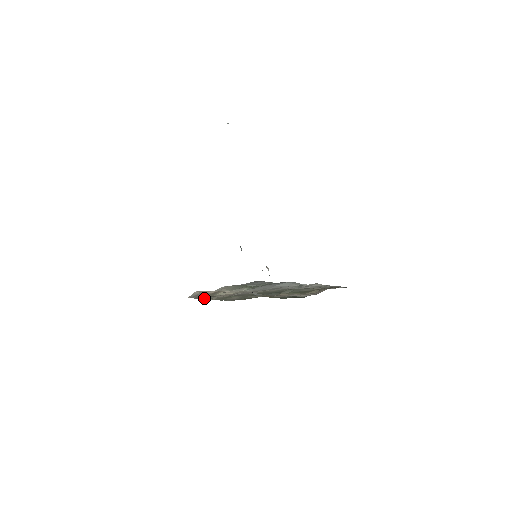
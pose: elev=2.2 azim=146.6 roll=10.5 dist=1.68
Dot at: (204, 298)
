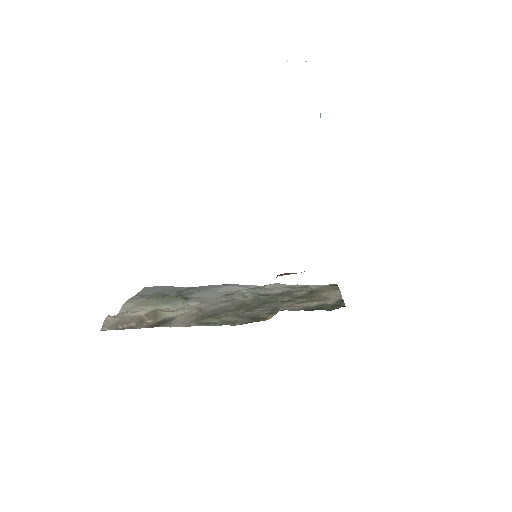
Dot at: (163, 326)
